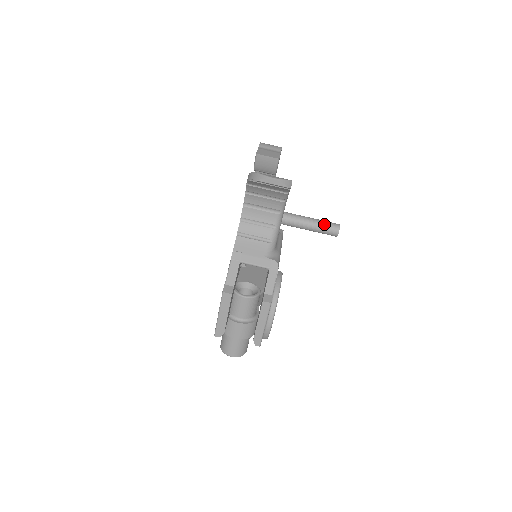
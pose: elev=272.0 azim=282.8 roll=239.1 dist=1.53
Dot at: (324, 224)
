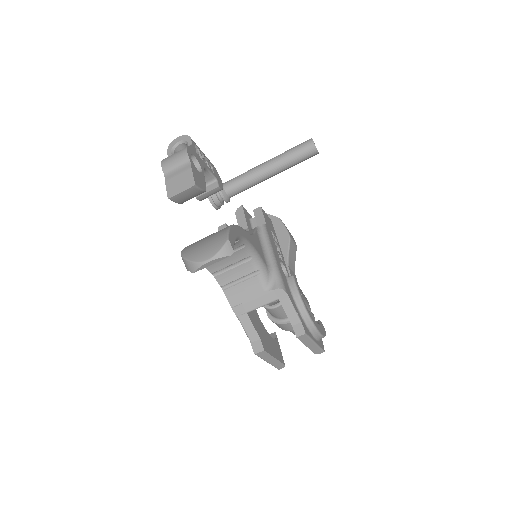
Dot at: (296, 155)
